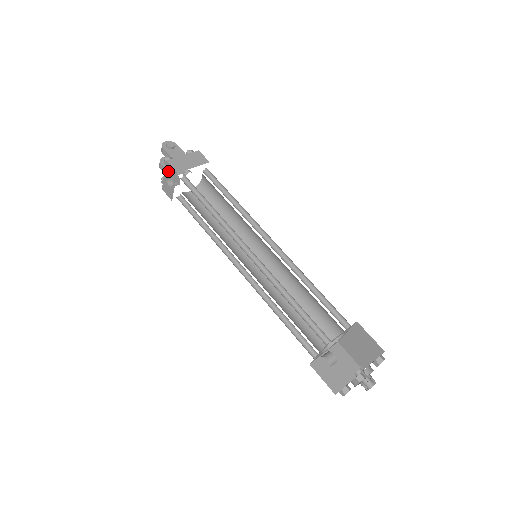
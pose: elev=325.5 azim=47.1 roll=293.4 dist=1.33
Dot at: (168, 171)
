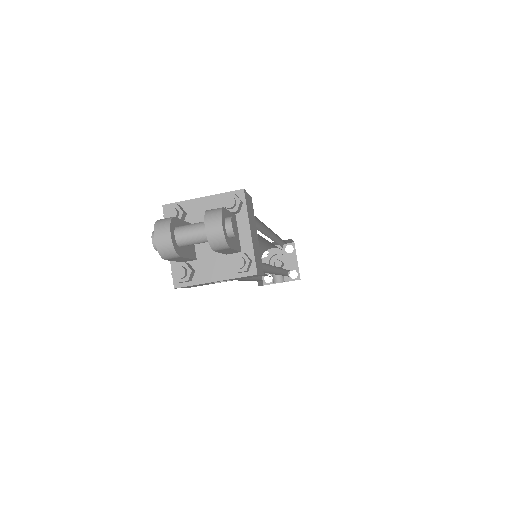
Dot at: occluded
